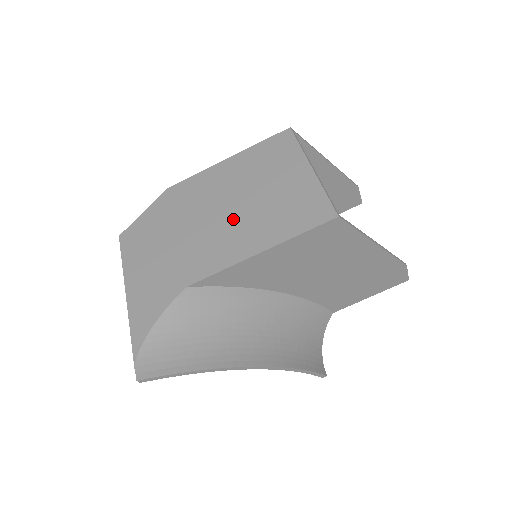
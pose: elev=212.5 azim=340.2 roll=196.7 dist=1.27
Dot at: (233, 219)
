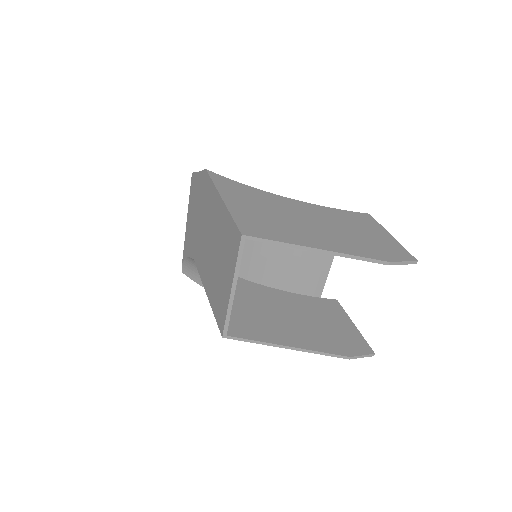
Dot at: (208, 254)
